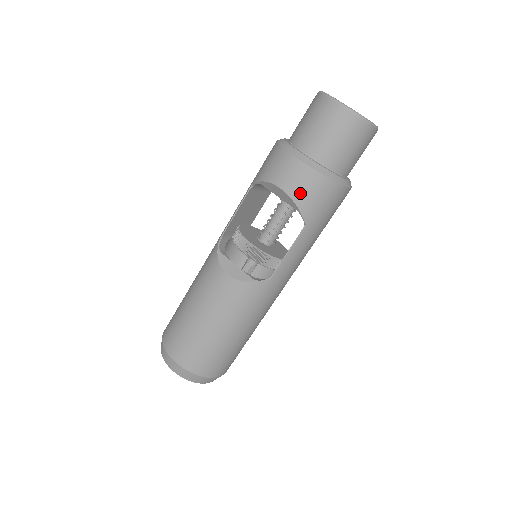
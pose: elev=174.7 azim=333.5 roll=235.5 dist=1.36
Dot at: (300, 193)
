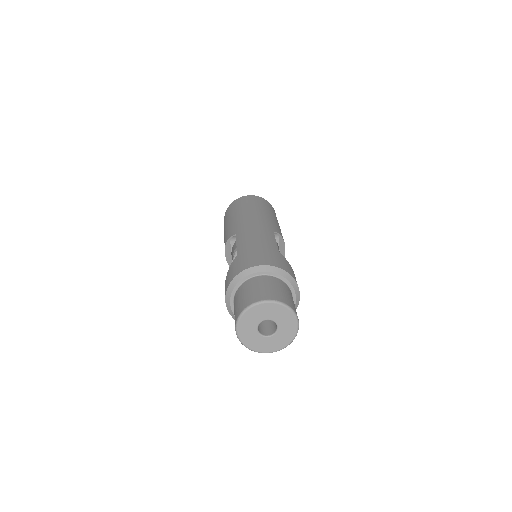
Dot at: occluded
